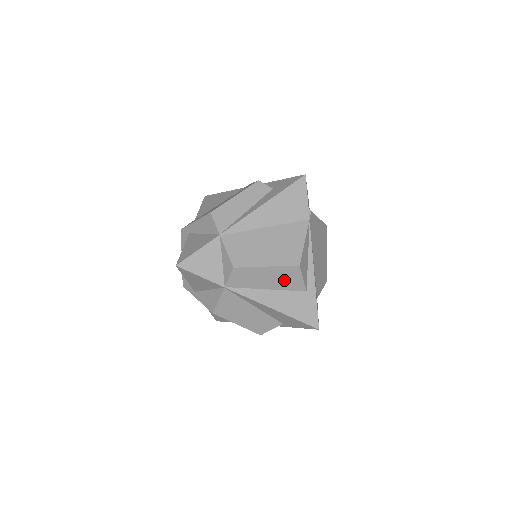
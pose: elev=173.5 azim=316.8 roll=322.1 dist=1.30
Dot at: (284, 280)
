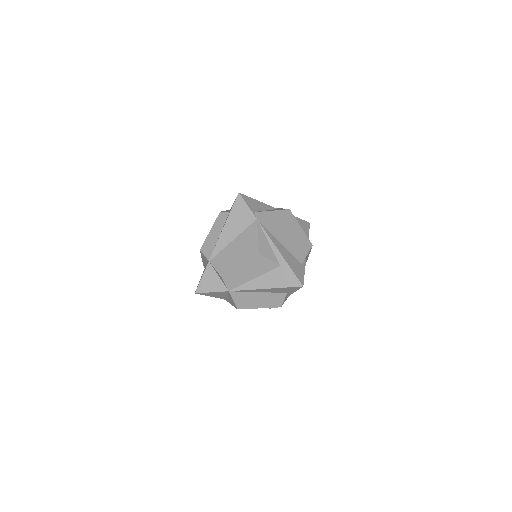
Dot at: (259, 267)
